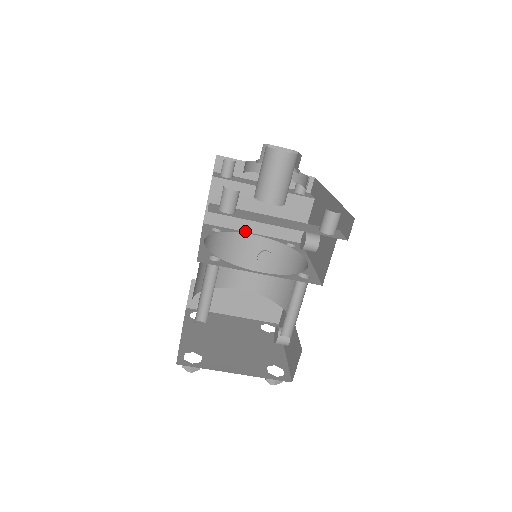
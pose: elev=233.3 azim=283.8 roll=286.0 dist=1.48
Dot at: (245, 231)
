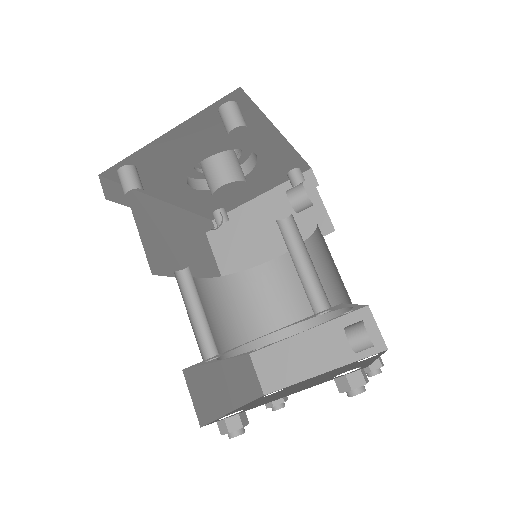
Dot at: (268, 262)
